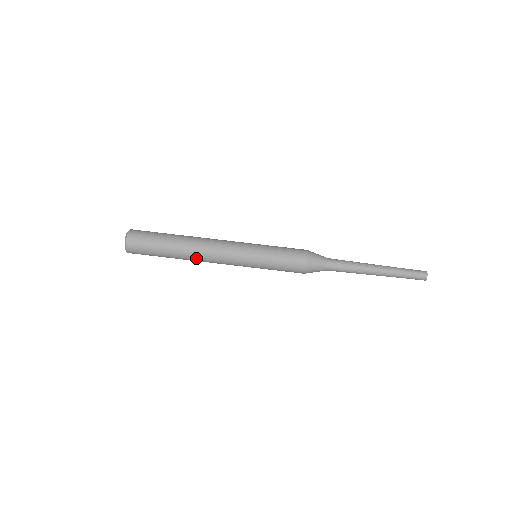
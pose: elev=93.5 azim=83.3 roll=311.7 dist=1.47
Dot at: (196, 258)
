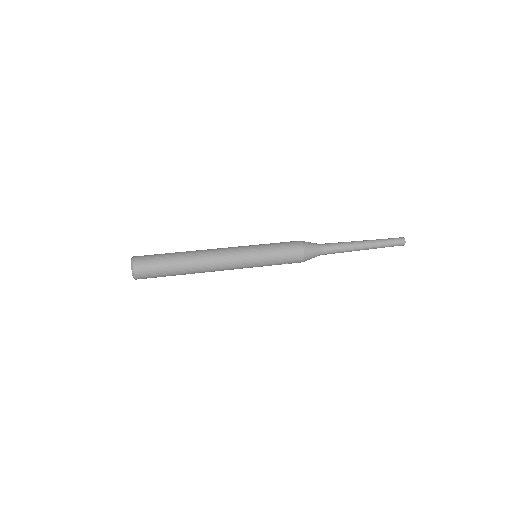
Dot at: (202, 260)
